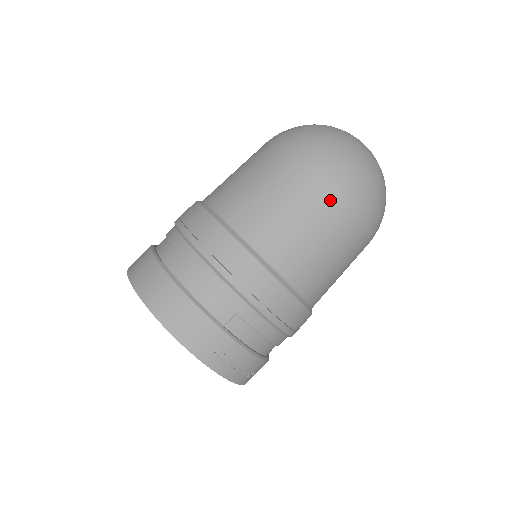
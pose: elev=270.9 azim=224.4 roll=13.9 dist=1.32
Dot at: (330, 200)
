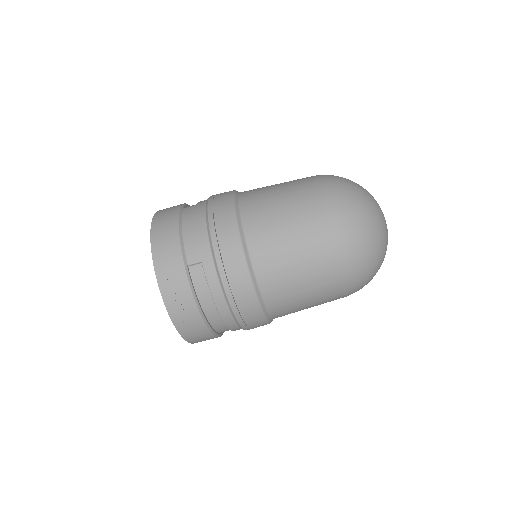
Dot at: (319, 222)
